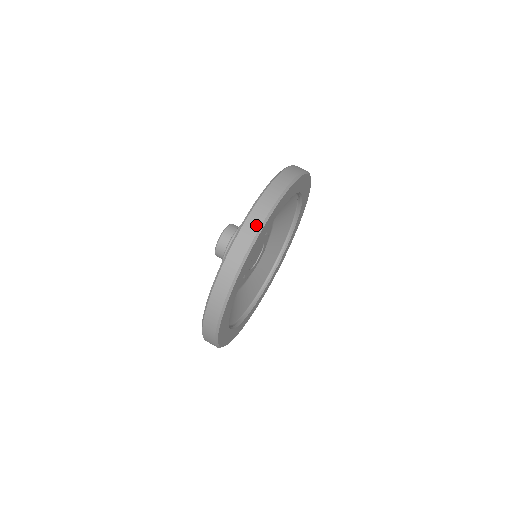
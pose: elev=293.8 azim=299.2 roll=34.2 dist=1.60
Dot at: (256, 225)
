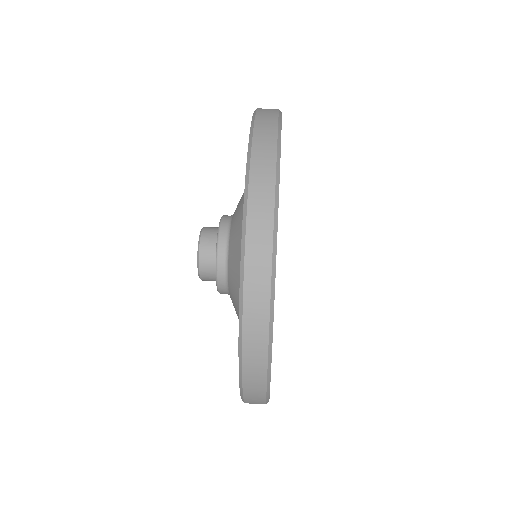
Dot at: occluded
